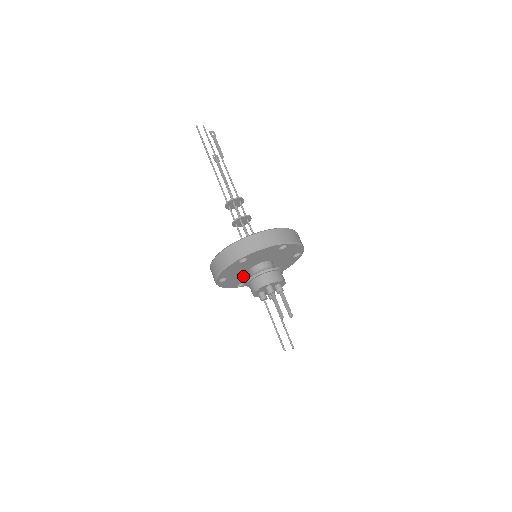
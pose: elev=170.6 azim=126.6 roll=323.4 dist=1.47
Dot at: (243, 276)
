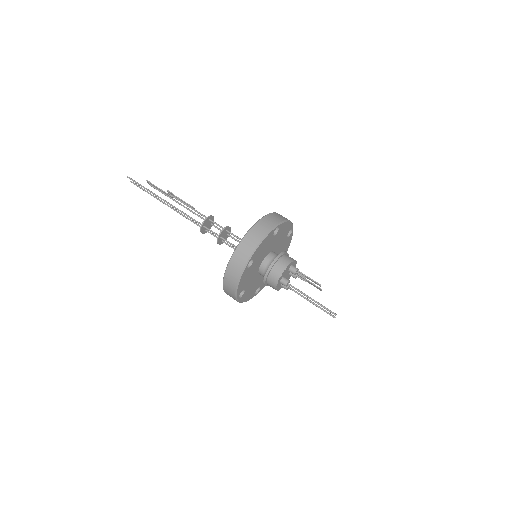
Dot at: (254, 272)
